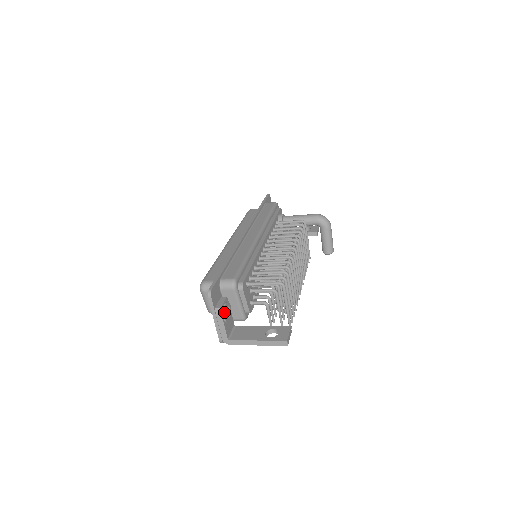
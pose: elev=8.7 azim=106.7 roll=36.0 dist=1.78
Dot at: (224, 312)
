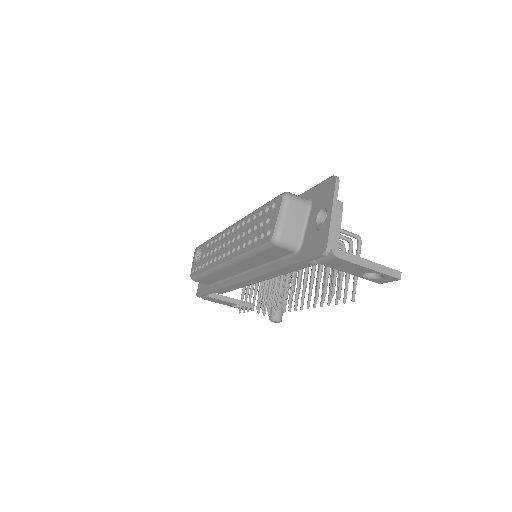
Dot at: (341, 211)
